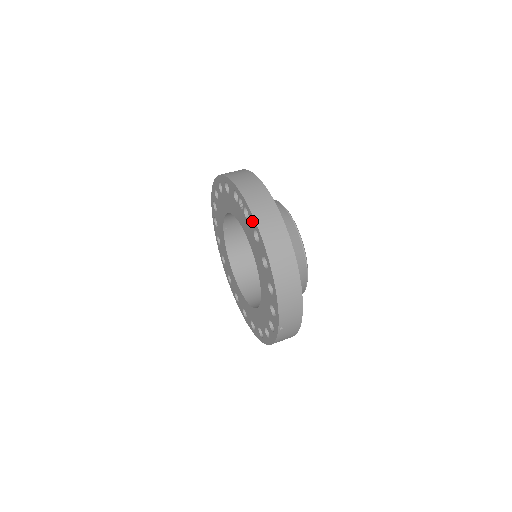
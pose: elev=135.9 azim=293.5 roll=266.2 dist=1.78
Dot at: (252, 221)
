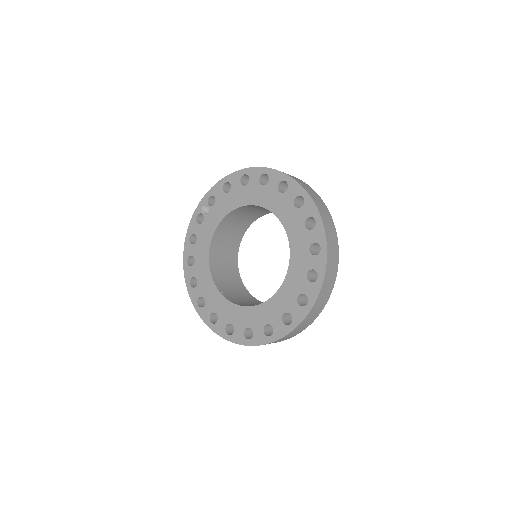
Dot at: (217, 189)
